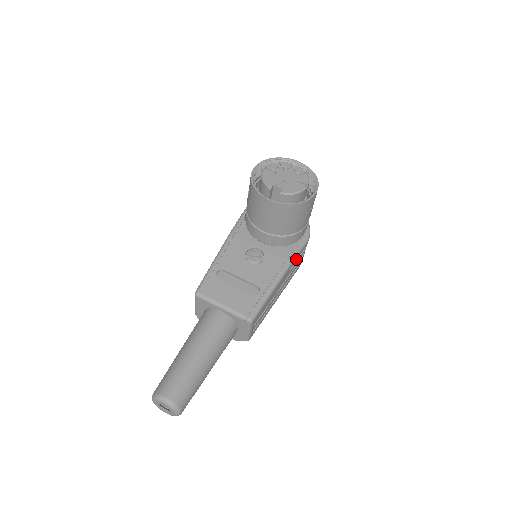
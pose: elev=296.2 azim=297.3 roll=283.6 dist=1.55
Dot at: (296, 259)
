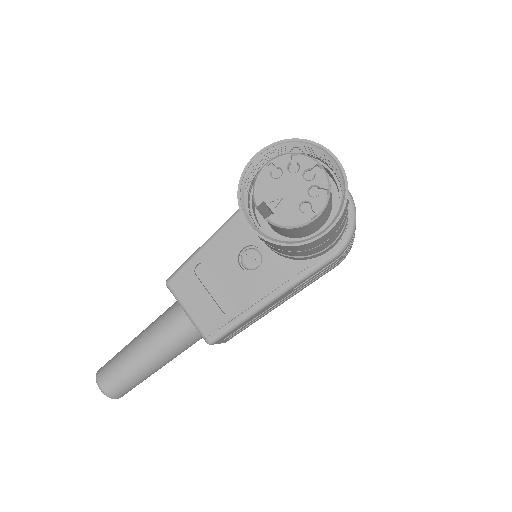
Dot at: (308, 277)
